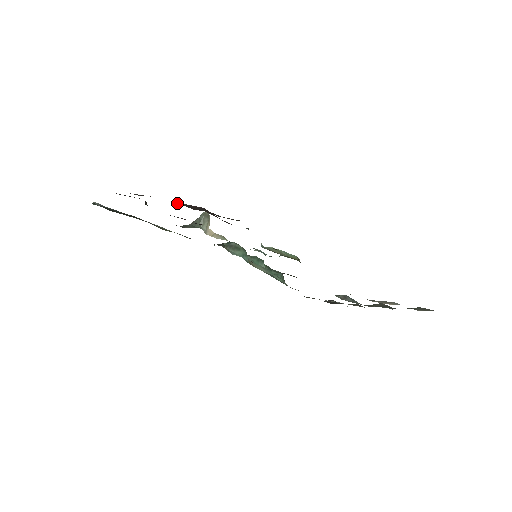
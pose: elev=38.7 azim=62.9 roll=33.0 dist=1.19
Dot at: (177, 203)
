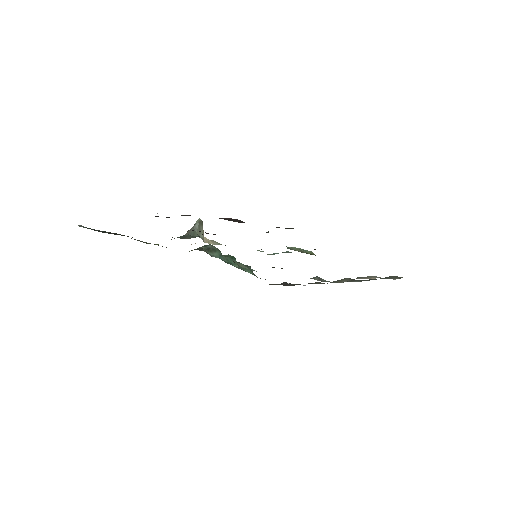
Dot at: (220, 218)
